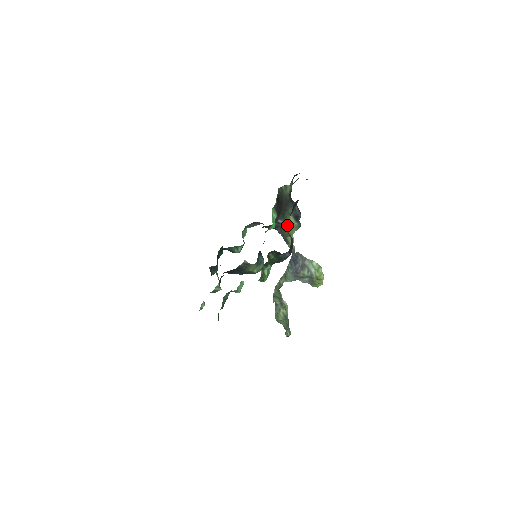
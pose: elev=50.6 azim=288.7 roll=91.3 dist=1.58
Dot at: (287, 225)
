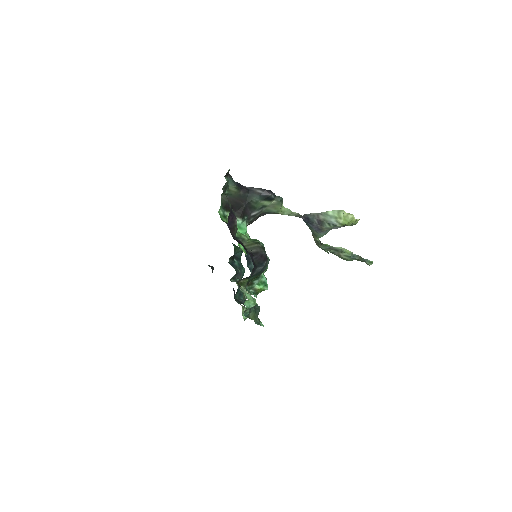
Dot at: (266, 209)
